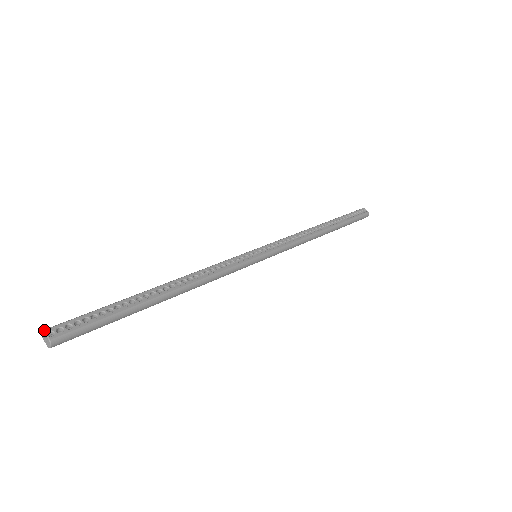
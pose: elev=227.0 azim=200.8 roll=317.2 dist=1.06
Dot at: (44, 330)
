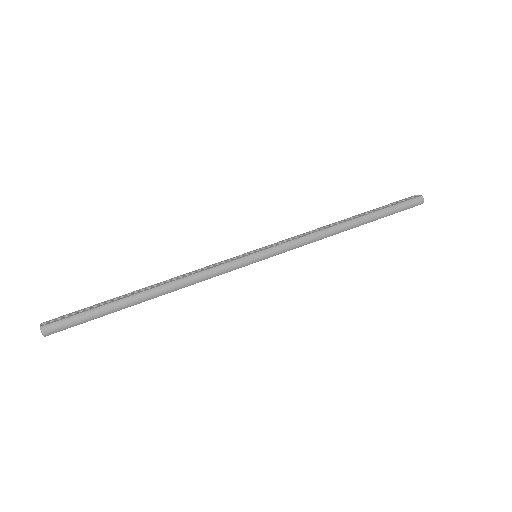
Dot at: (41, 323)
